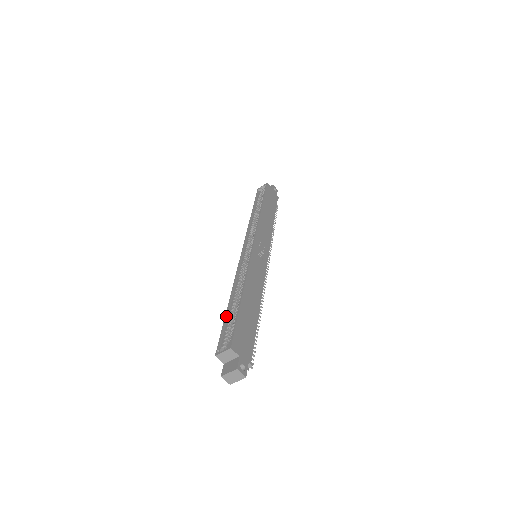
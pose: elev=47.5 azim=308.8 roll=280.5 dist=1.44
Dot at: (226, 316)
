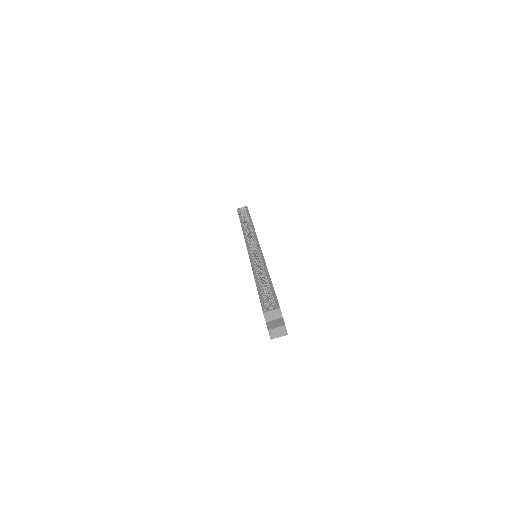
Dot at: (259, 289)
